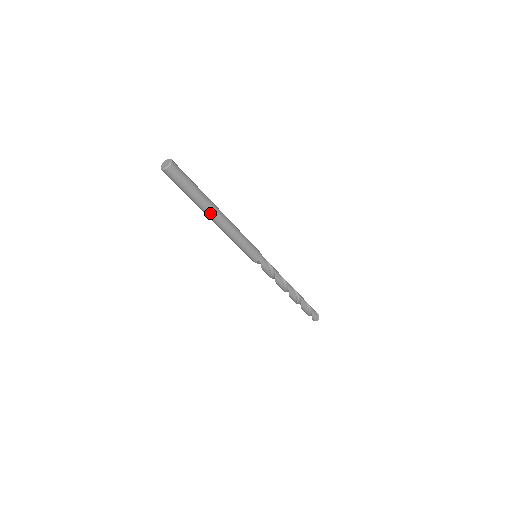
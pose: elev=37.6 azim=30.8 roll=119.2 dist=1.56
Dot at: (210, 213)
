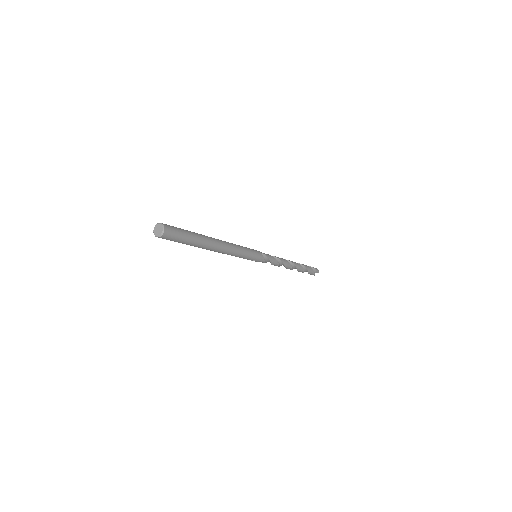
Dot at: occluded
